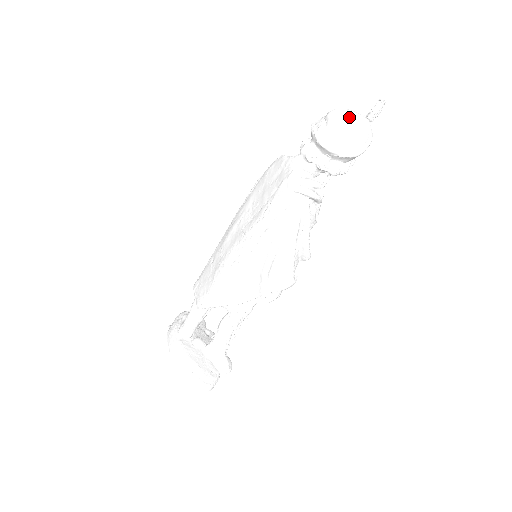
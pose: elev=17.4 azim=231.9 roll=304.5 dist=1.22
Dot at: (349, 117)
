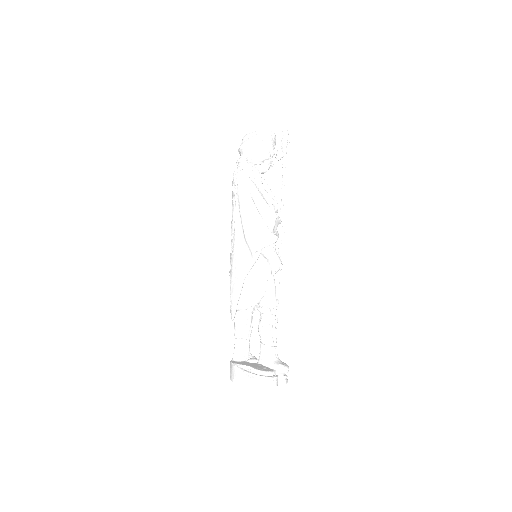
Dot at: (253, 132)
